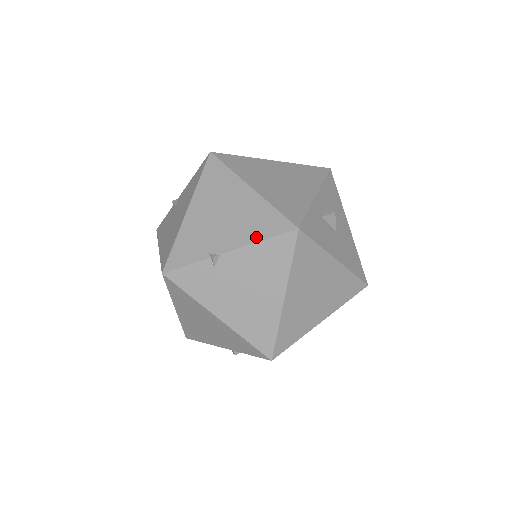
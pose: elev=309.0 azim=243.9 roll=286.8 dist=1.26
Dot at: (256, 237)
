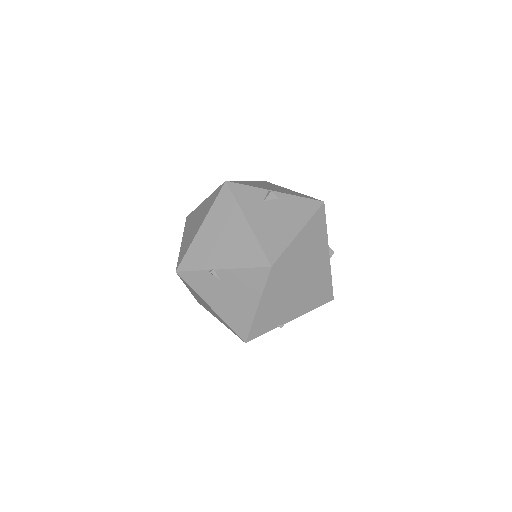
Dot at: (308, 310)
